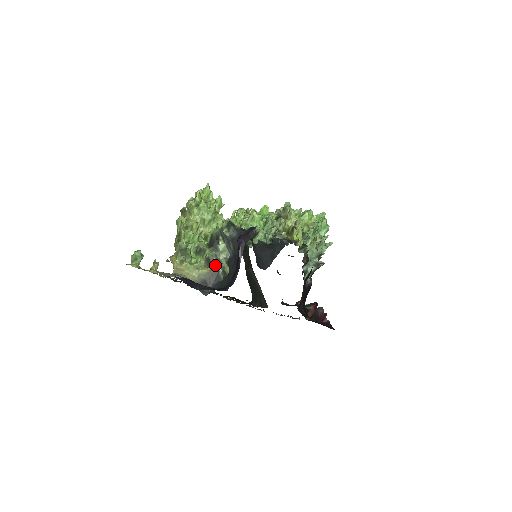
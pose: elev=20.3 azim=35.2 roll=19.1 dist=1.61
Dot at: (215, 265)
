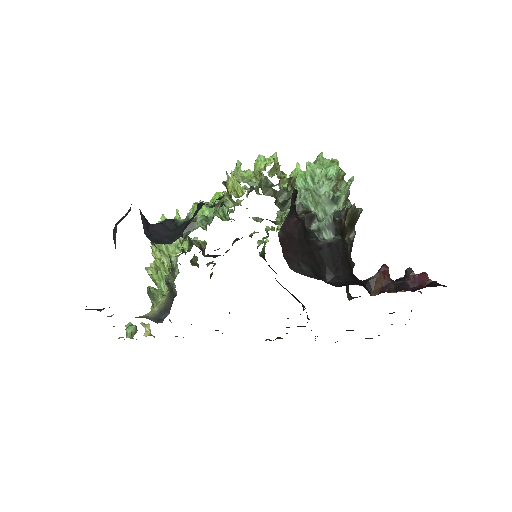
Dot at: (170, 285)
